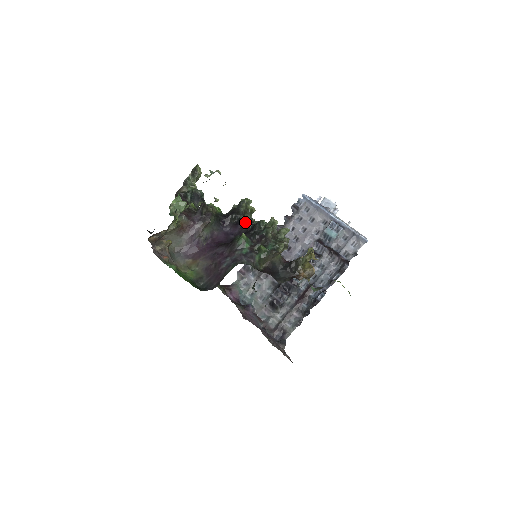
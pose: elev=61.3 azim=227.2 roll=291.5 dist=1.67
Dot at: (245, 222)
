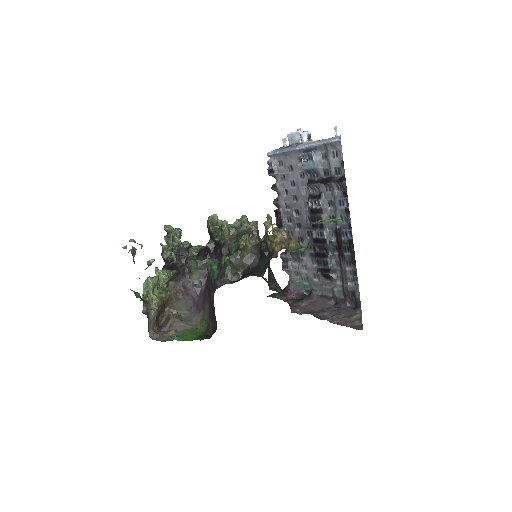
Dot at: occluded
